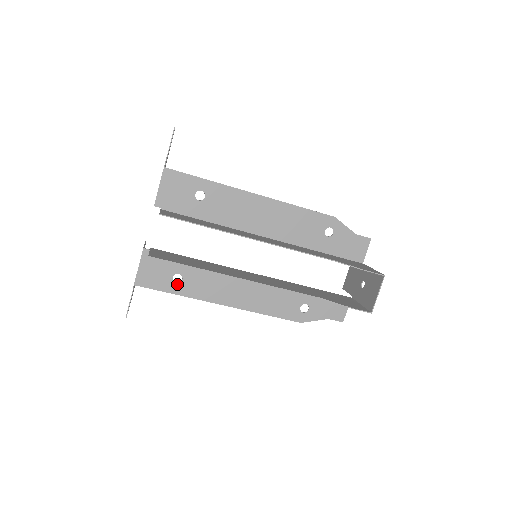
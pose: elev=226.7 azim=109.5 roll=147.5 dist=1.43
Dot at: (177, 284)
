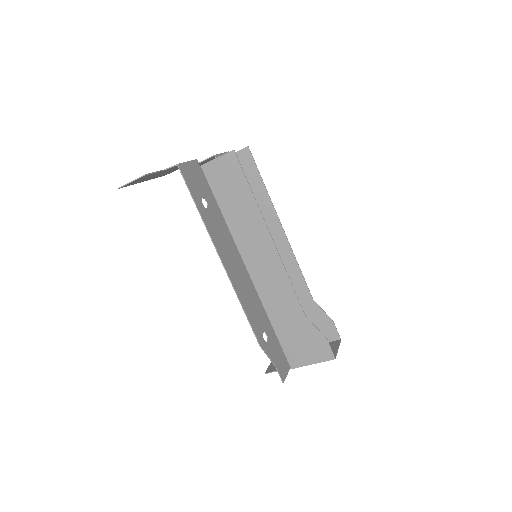
Dot at: (203, 205)
